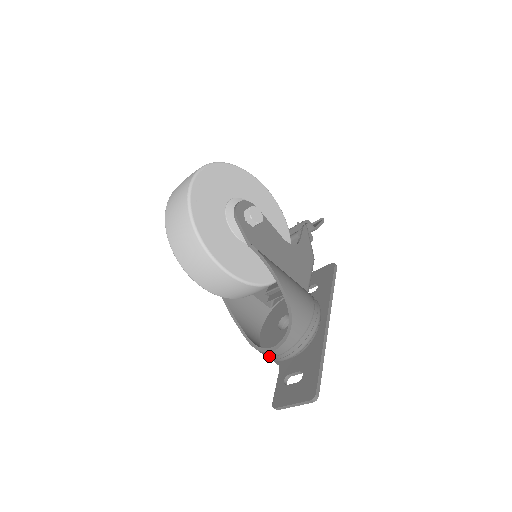
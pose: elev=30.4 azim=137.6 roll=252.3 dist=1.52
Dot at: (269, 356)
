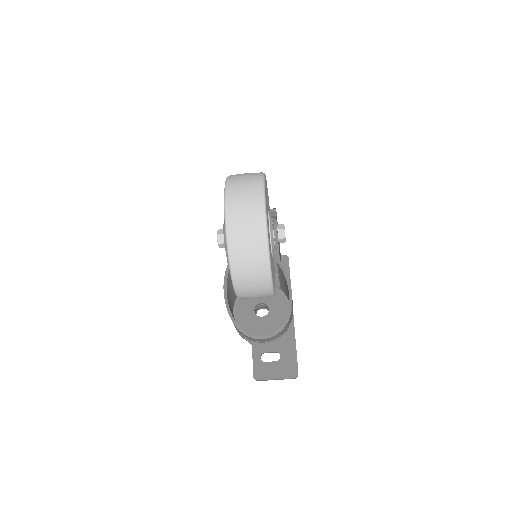
Dot at: (253, 340)
